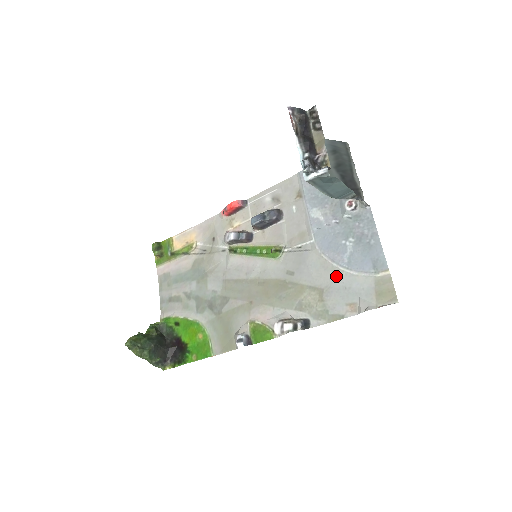
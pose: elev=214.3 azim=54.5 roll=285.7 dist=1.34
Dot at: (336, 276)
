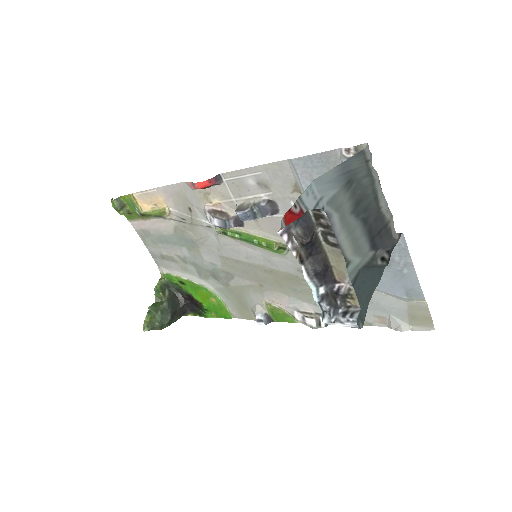
Dot at: occluded
